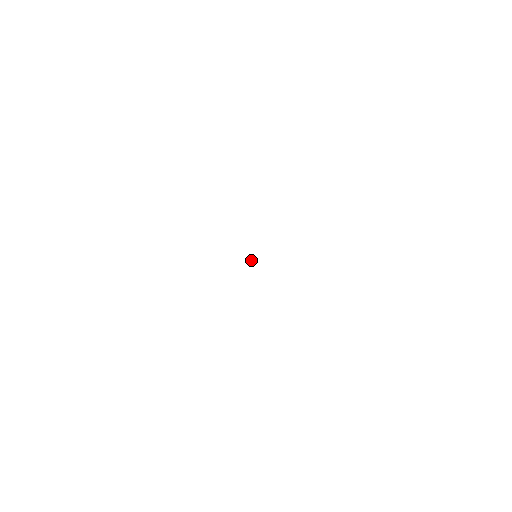
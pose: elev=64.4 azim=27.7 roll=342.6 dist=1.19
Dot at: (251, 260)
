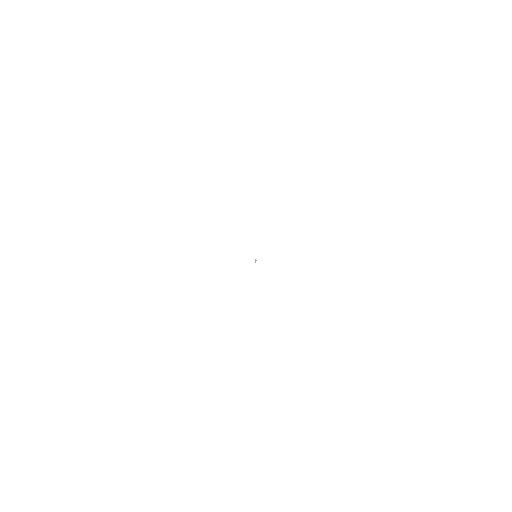
Dot at: (255, 261)
